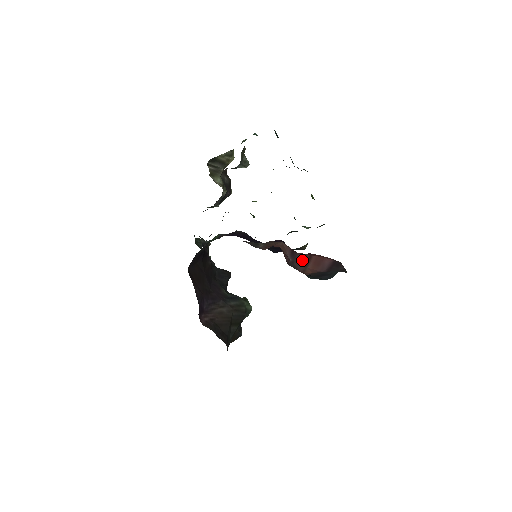
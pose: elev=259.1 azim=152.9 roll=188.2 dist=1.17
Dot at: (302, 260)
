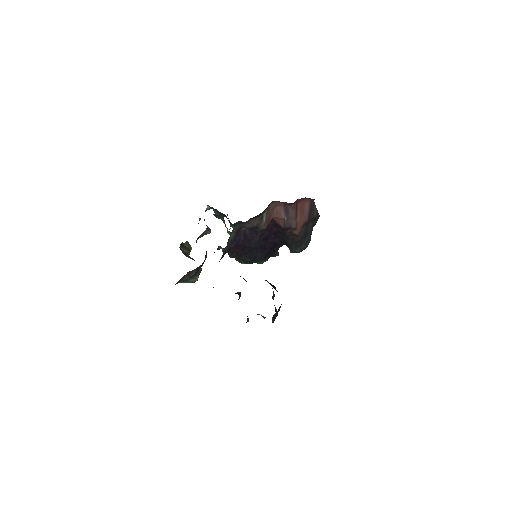
Dot at: (293, 213)
